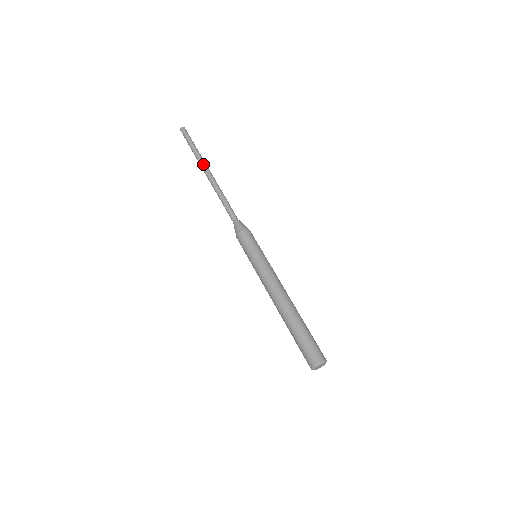
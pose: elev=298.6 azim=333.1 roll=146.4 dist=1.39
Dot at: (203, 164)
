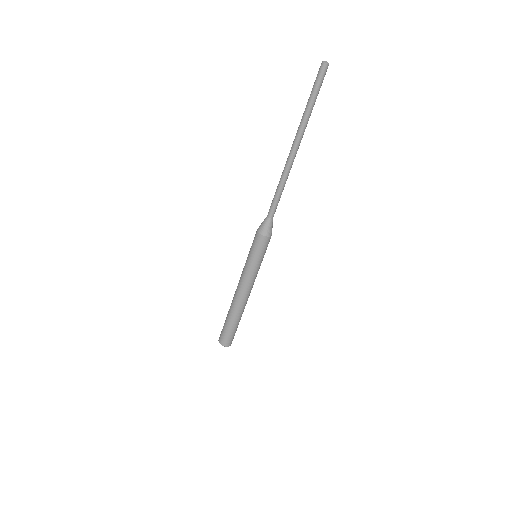
Dot at: (301, 138)
